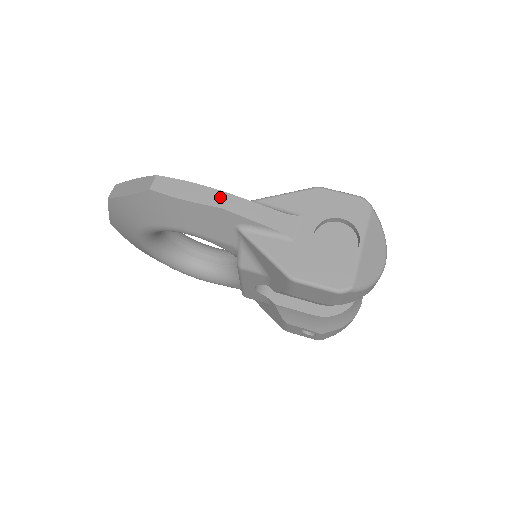
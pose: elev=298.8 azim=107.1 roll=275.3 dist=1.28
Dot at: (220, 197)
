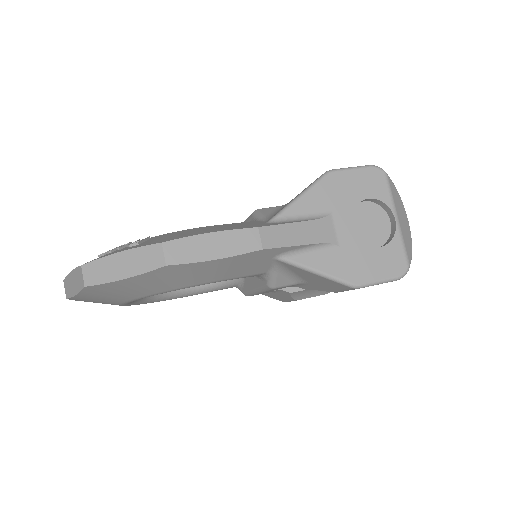
Dot at: (253, 236)
